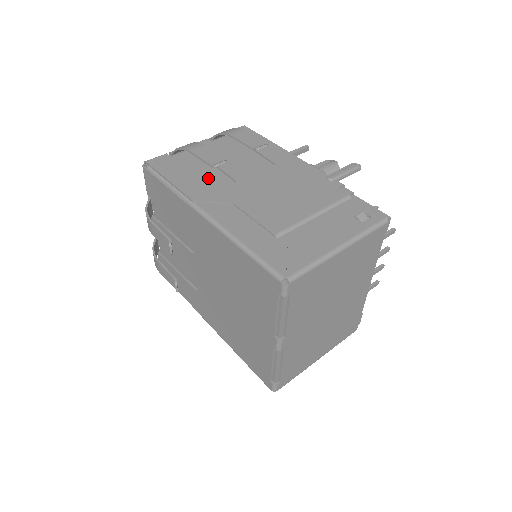
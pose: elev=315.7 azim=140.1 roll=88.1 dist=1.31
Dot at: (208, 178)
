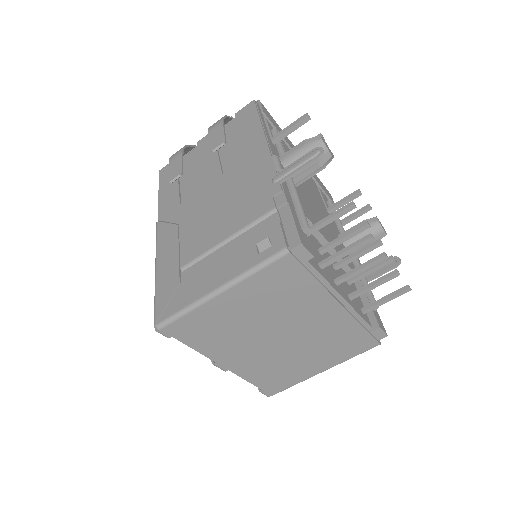
Dot at: (186, 188)
